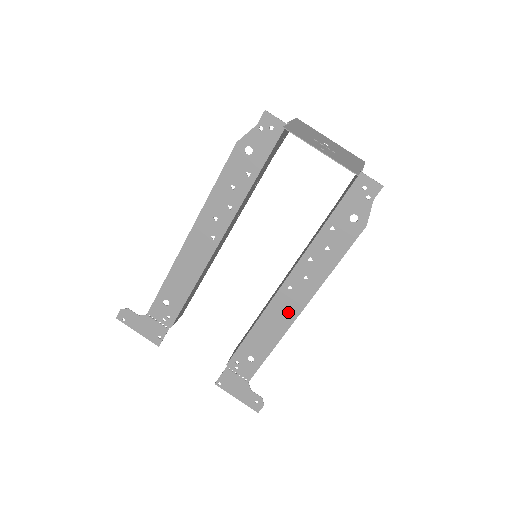
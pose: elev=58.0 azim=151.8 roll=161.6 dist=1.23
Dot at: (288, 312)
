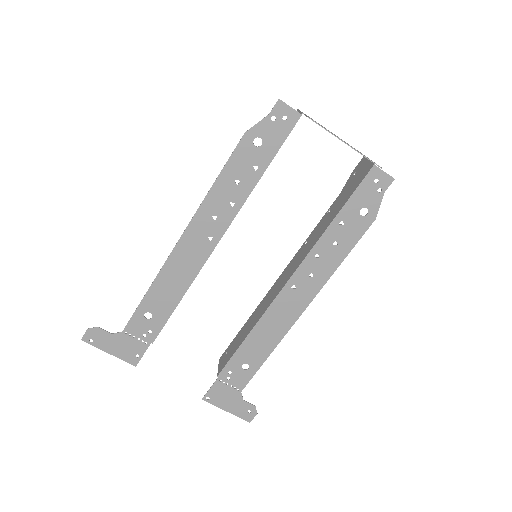
Dot at: (290, 312)
